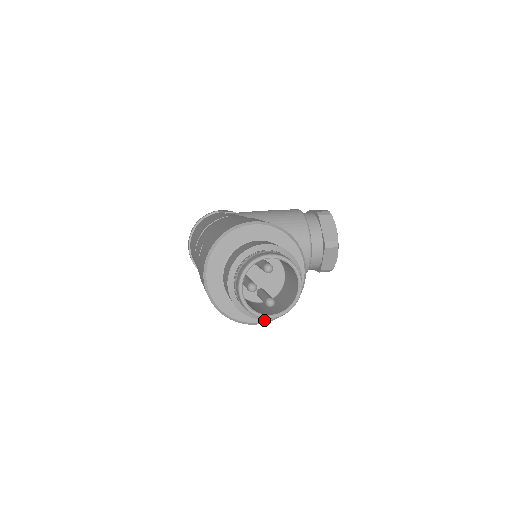
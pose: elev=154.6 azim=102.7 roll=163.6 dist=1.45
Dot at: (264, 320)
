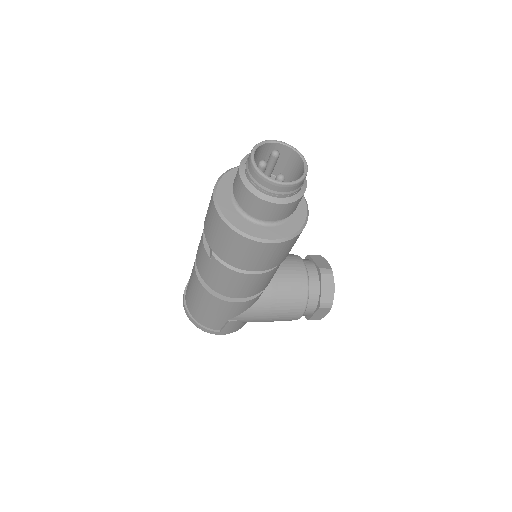
Dot at: (274, 238)
